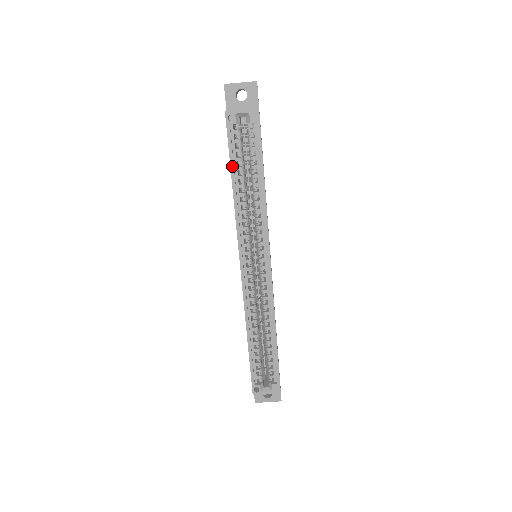
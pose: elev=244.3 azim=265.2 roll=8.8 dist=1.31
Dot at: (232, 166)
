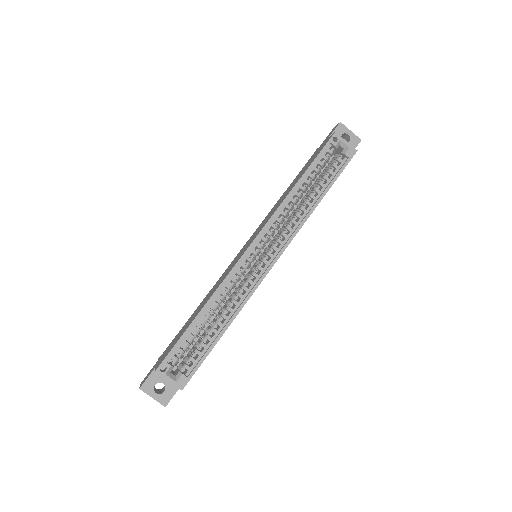
Dot at: (310, 168)
